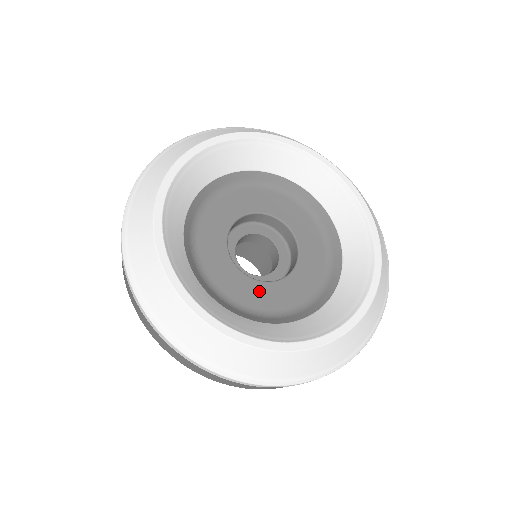
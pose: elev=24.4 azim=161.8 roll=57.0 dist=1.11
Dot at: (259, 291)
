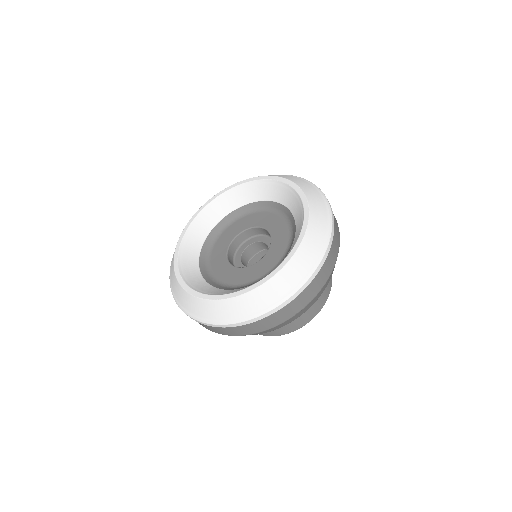
Dot at: (223, 266)
